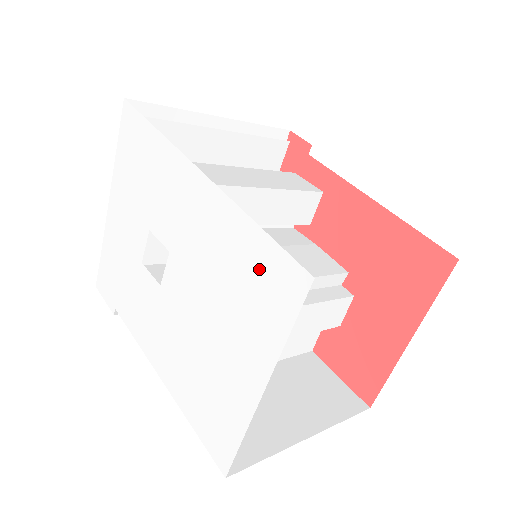
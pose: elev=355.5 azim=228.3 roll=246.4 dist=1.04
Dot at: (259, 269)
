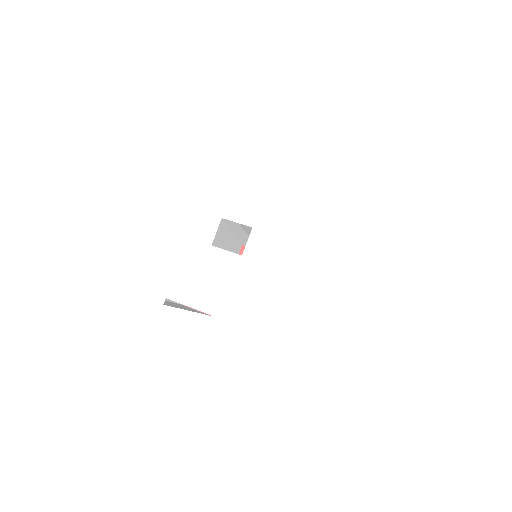
Dot at: (352, 215)
